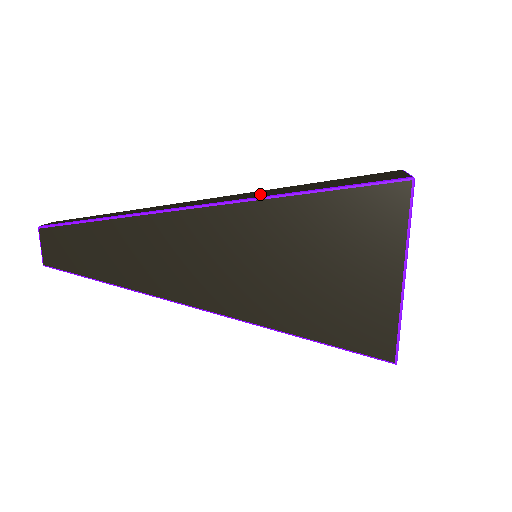
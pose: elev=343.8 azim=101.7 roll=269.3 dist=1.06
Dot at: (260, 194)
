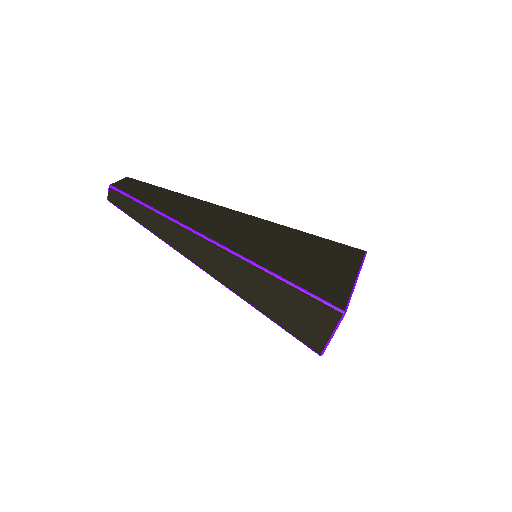
Dot at: (241, 284)
